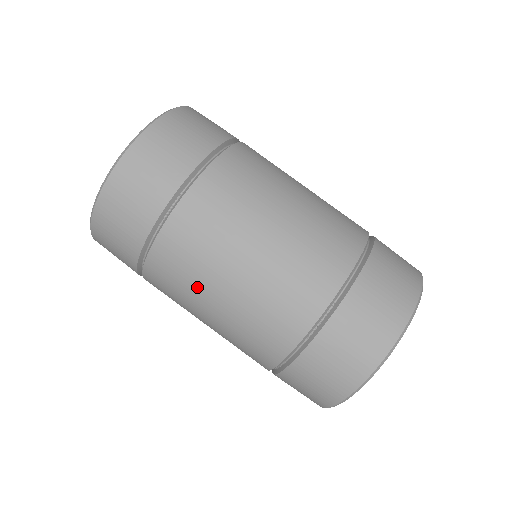
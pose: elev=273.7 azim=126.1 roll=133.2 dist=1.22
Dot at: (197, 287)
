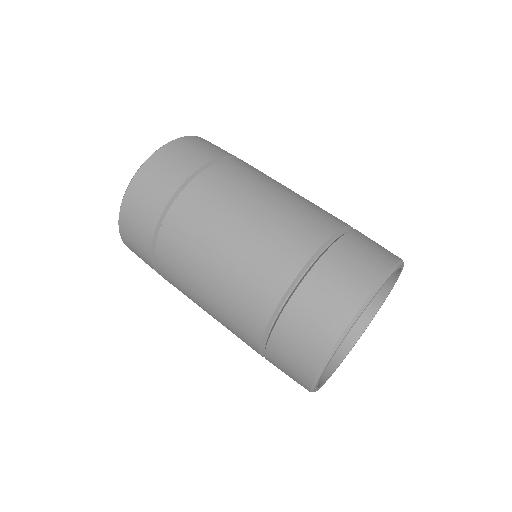
Dot at: (189, 288)
